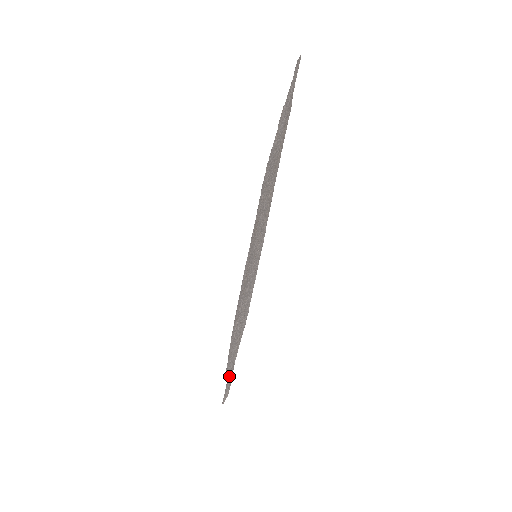
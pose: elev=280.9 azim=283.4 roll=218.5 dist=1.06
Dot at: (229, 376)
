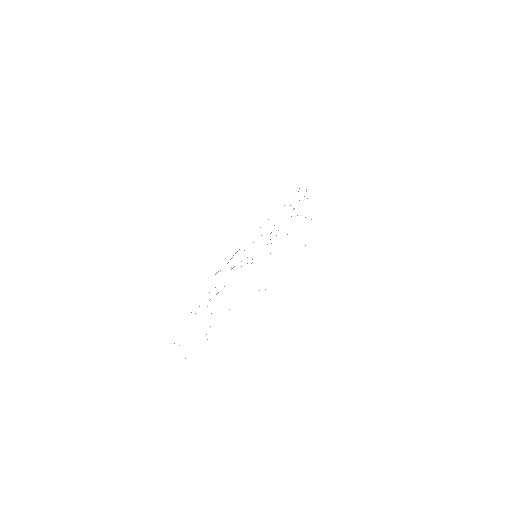
Dot at: (228, 262)
